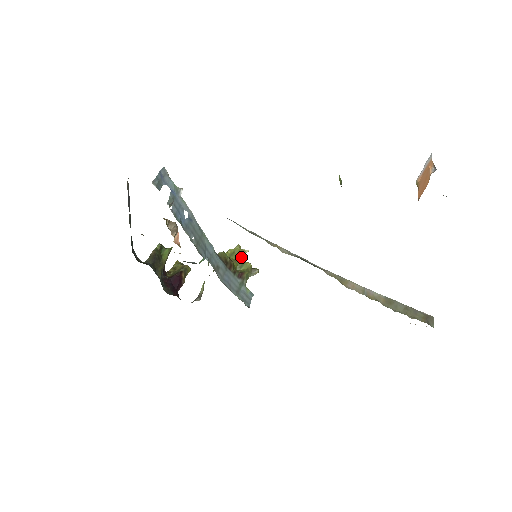
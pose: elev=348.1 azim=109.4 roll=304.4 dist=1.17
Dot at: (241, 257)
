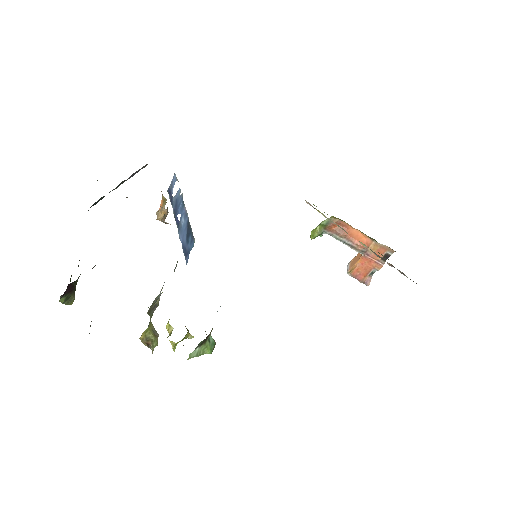
Dot at: (187, 332)
